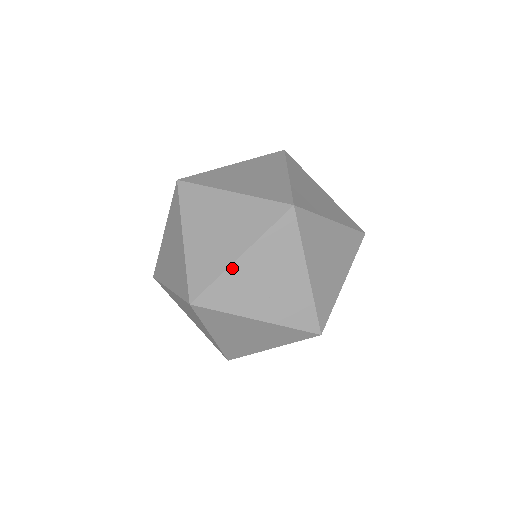
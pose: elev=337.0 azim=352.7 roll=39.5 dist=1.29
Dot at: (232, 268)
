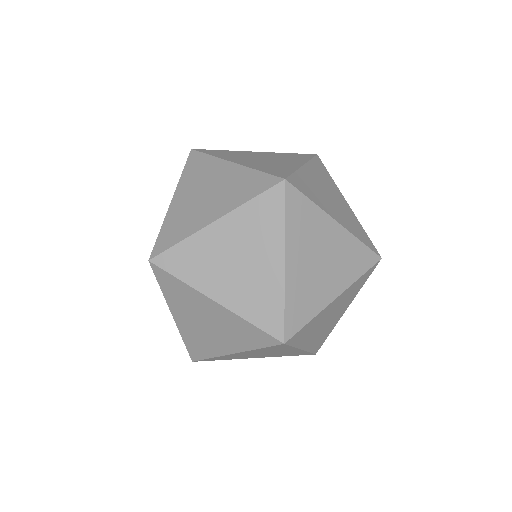
Dot at: (200, 294)
